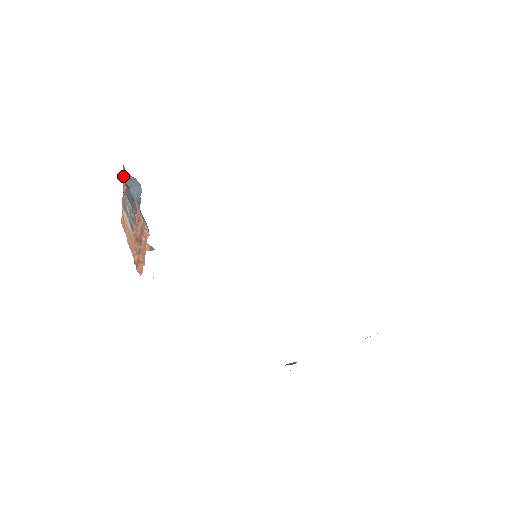
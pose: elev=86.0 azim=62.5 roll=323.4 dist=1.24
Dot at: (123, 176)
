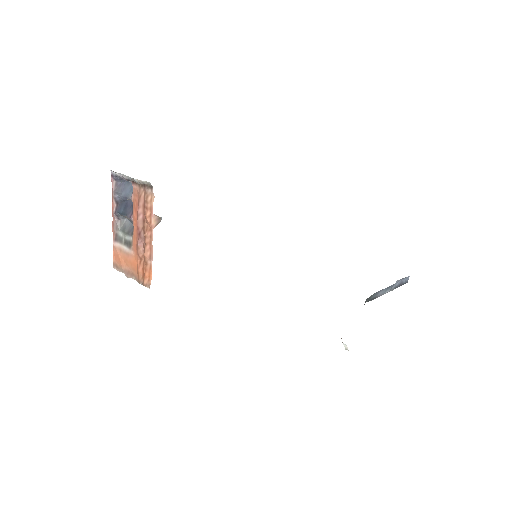
Dot at: occluded
